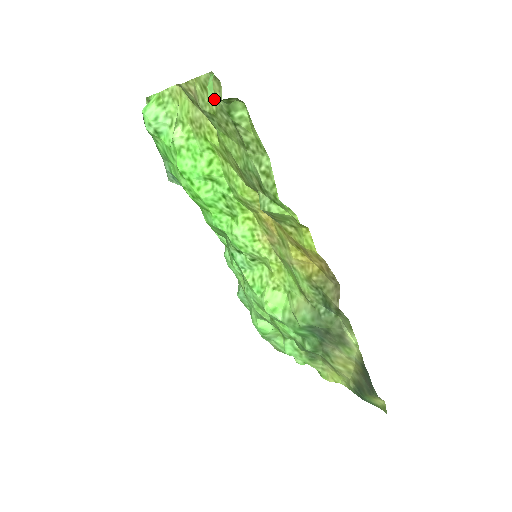
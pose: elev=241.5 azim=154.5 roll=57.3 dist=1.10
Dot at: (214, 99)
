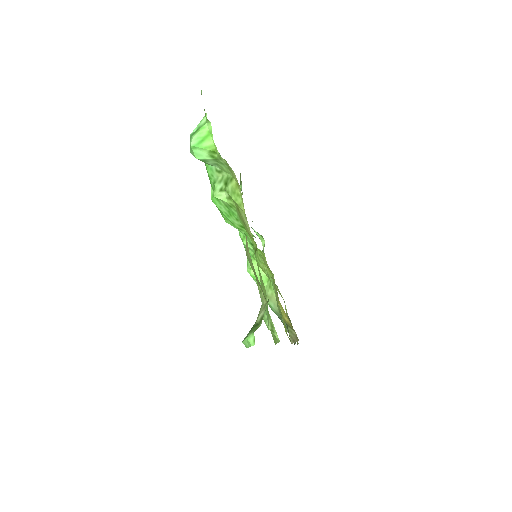
Dot at: (258, 283)
